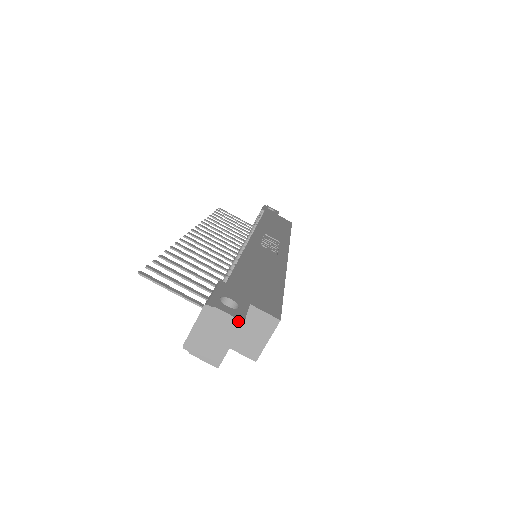
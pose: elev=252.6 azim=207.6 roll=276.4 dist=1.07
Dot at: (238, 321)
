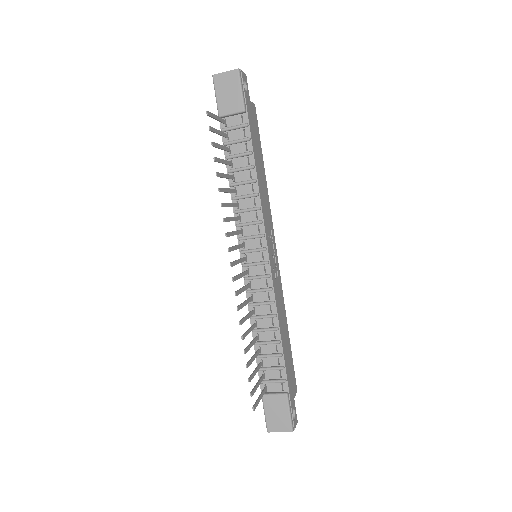
Dot at: (296, 423)
